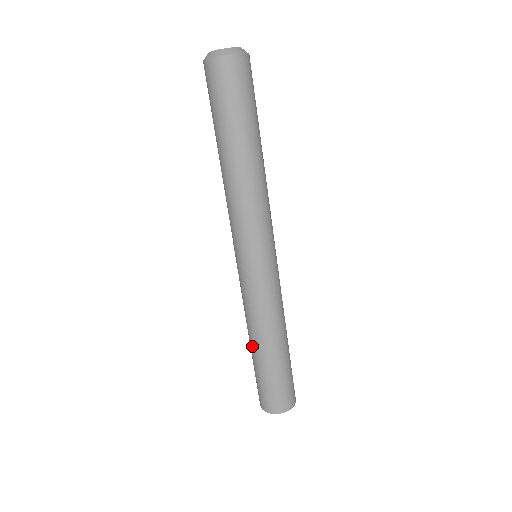
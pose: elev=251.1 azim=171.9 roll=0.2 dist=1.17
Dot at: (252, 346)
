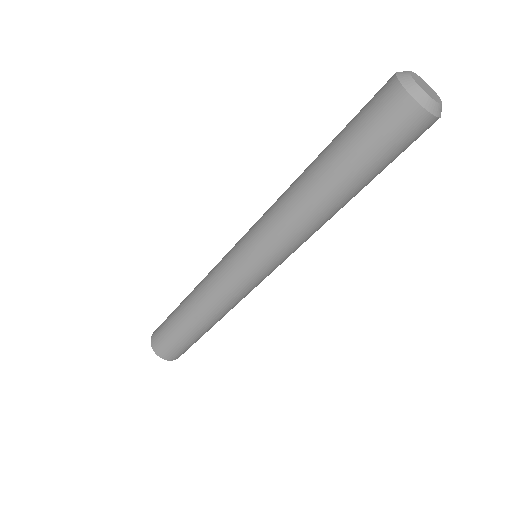
Dot at: (185, 307)
